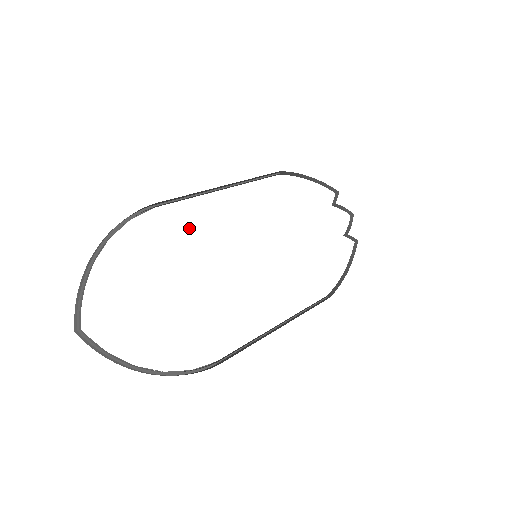
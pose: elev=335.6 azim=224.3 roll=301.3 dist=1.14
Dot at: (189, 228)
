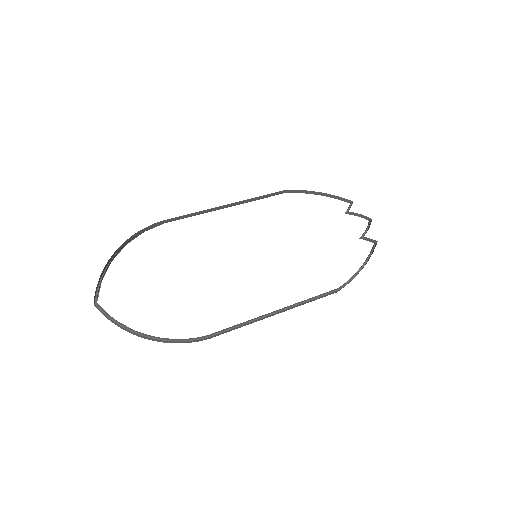
Dot at: (192, 236)
